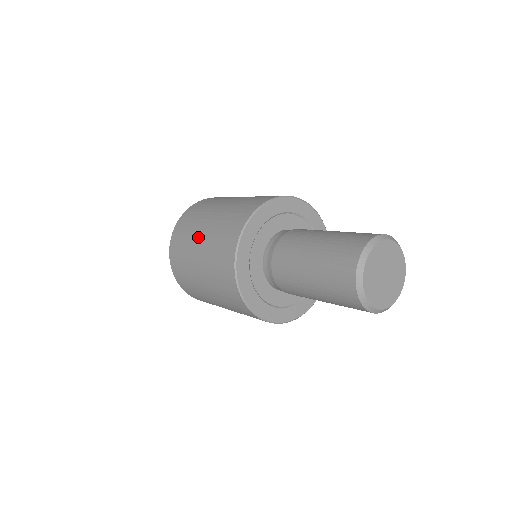
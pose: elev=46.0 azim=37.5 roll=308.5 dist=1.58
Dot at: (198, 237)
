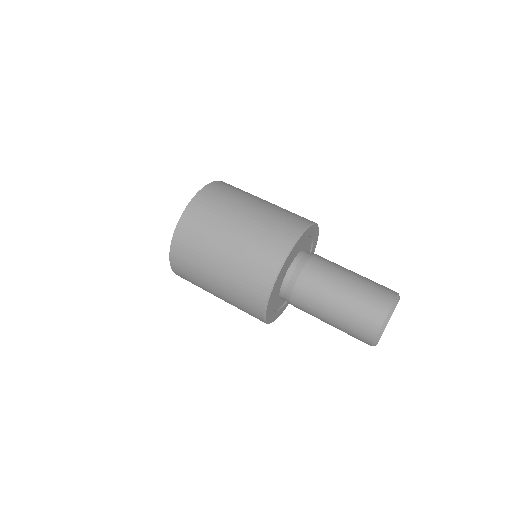
Dot at: (212, 270)
